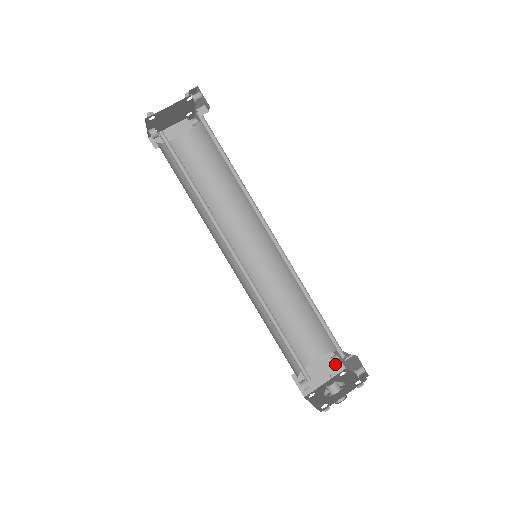
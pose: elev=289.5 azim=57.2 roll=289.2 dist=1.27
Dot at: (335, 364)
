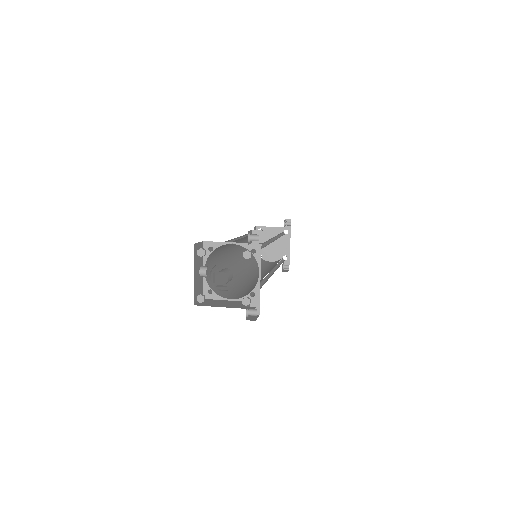
Dot at: (249, 314)
